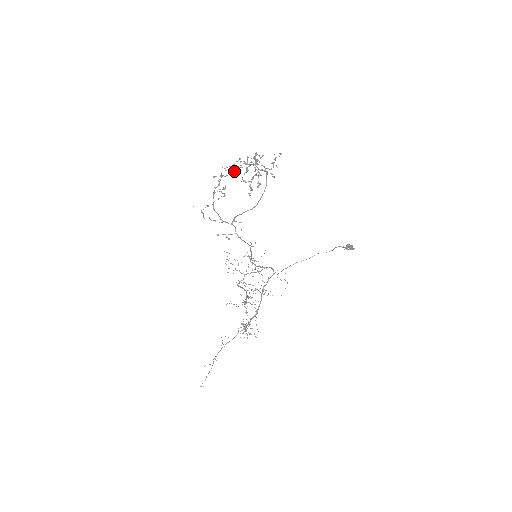
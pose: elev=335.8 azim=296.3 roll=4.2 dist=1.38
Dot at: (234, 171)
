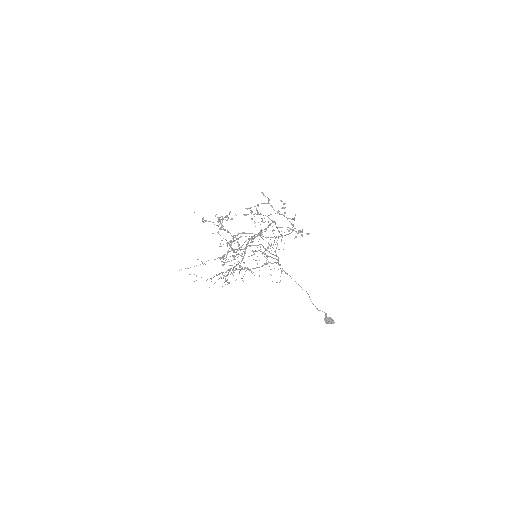
Dot at: occluded
